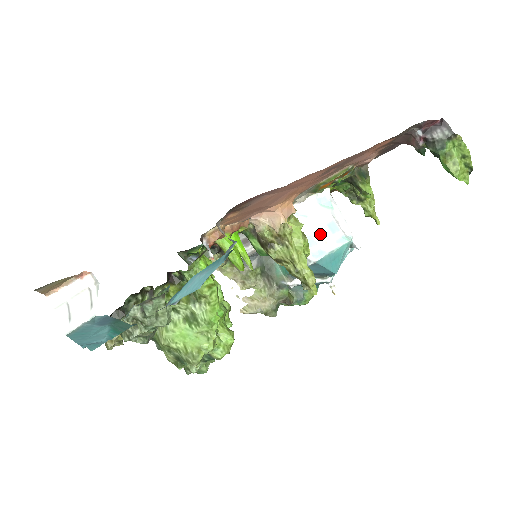
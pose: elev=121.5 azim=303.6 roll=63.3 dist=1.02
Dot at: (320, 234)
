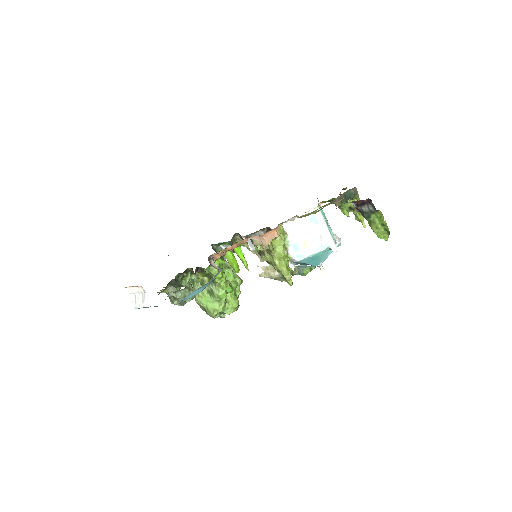
Dot at: (304, 243)
